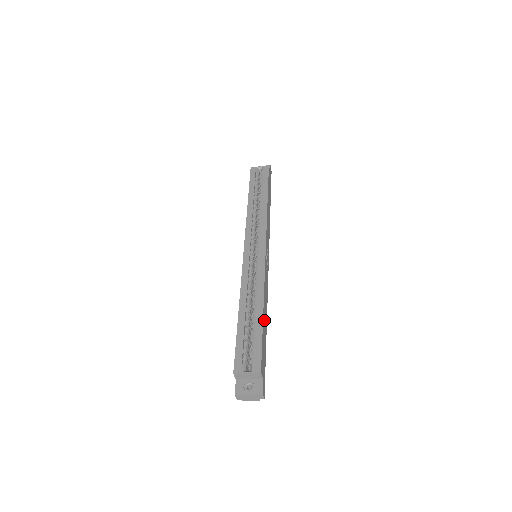
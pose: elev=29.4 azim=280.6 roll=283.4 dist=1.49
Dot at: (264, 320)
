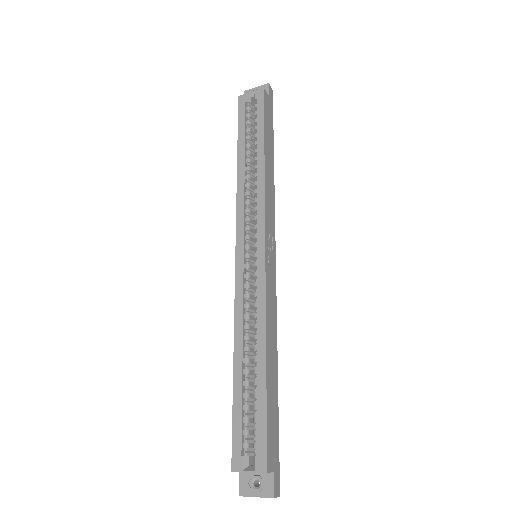
Dot at: (270, 375)
